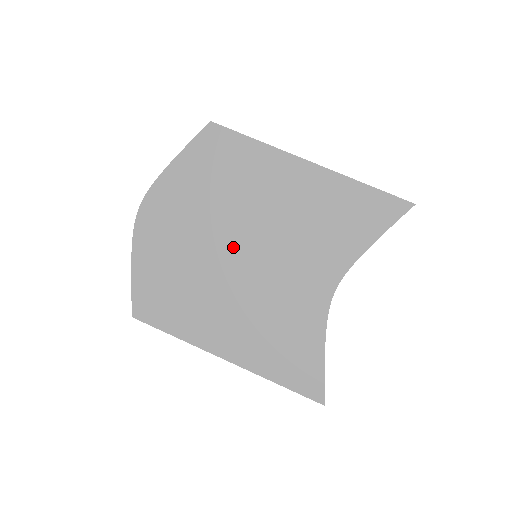
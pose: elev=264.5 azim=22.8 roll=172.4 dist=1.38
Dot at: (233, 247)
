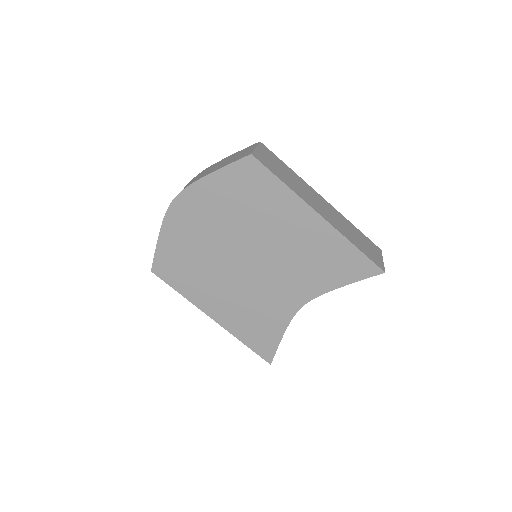
Dot at: (240, 253)
